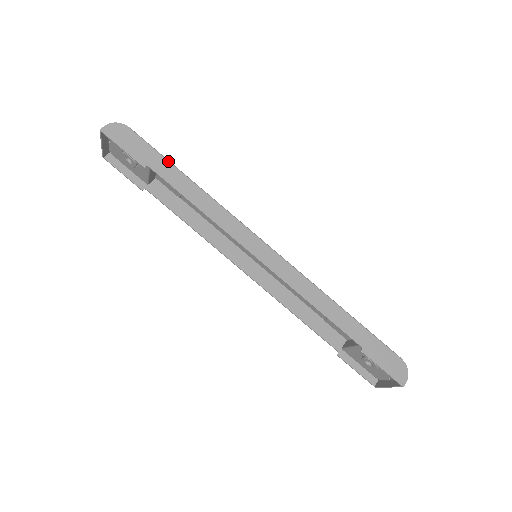
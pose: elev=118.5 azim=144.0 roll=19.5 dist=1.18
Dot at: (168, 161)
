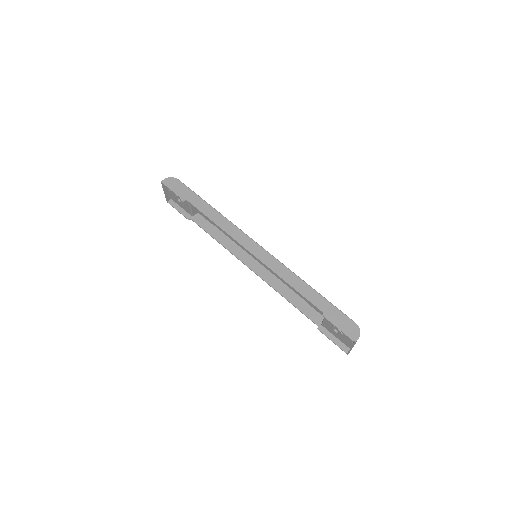
Dot at: (199, 197)
